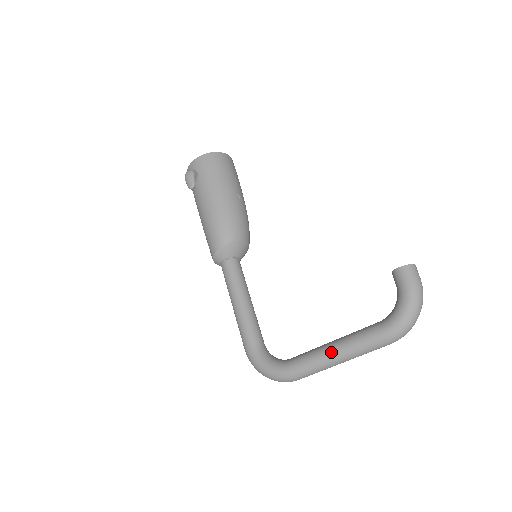
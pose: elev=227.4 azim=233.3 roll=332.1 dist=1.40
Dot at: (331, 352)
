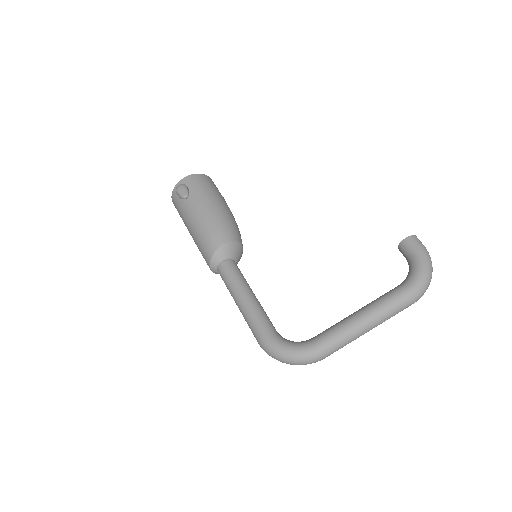
Dot at: (359, 317)
